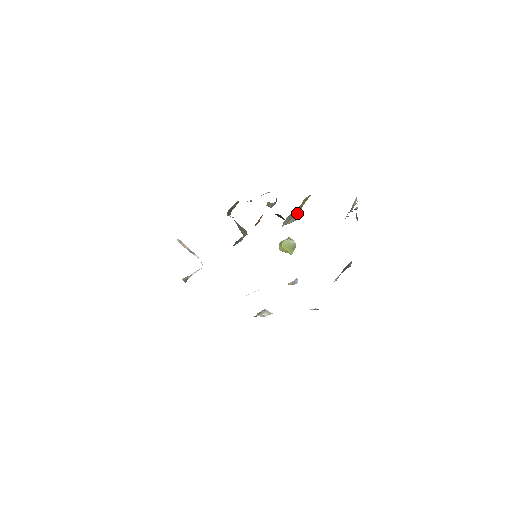
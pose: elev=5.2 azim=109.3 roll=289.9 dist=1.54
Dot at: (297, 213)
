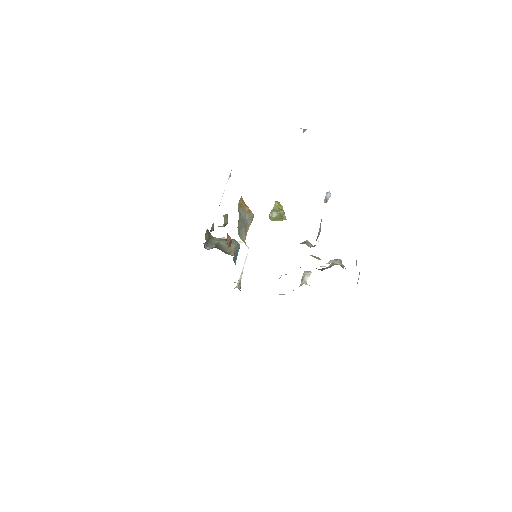
Dot at: (247, 215)
